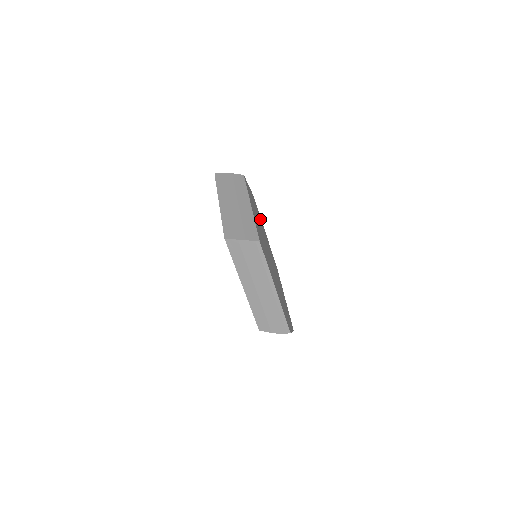
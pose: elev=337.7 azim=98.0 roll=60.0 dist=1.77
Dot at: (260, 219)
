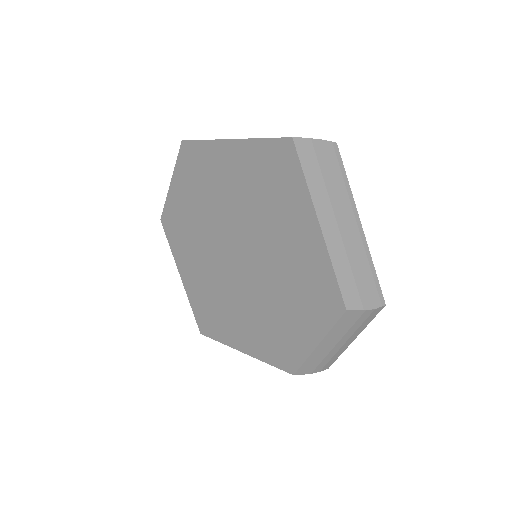
Dot at: occluded
